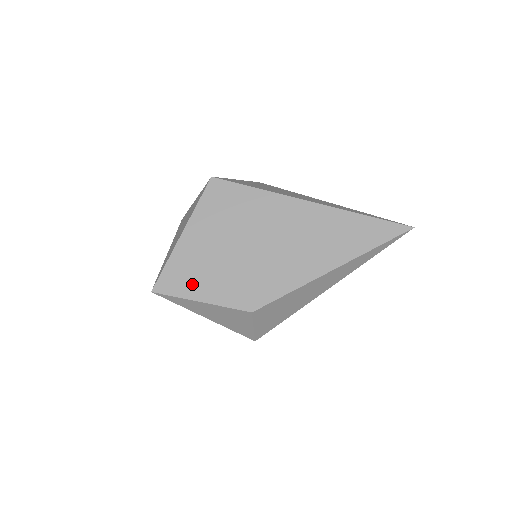
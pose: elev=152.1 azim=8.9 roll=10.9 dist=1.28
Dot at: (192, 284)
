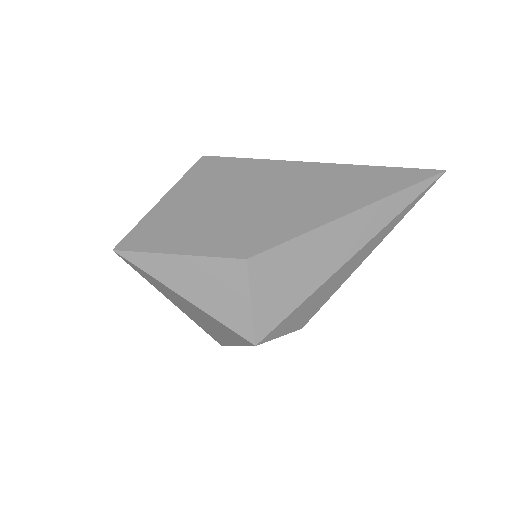
Dot at: (168, 238)
